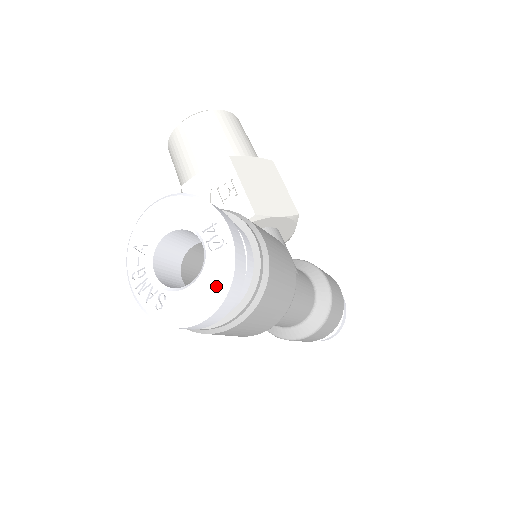
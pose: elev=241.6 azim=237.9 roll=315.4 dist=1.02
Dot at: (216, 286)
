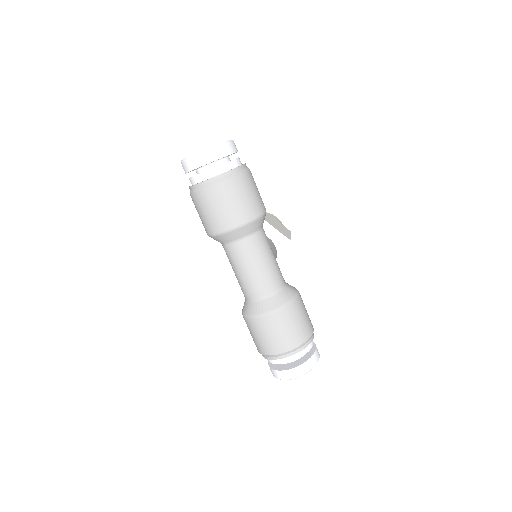
Dot at: (215, 145)
